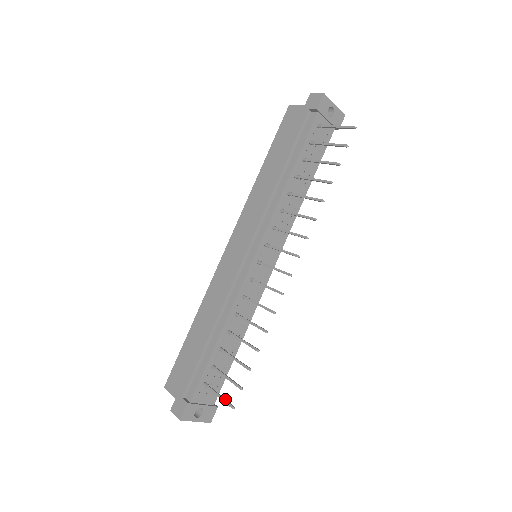
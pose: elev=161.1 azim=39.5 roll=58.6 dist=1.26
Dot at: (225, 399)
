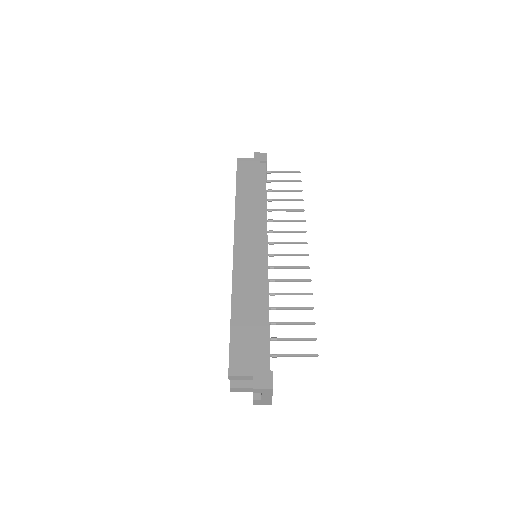
Dot at: (304, 354)
